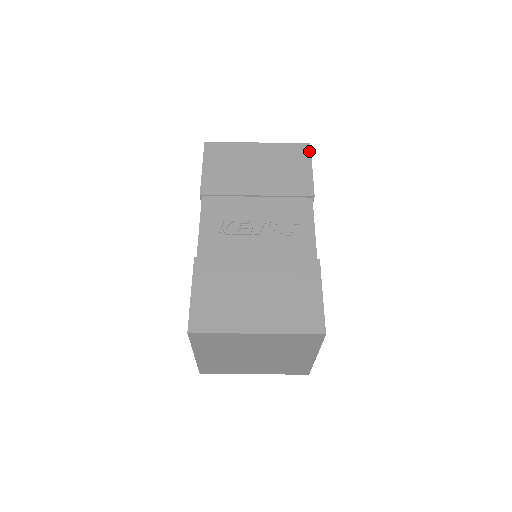
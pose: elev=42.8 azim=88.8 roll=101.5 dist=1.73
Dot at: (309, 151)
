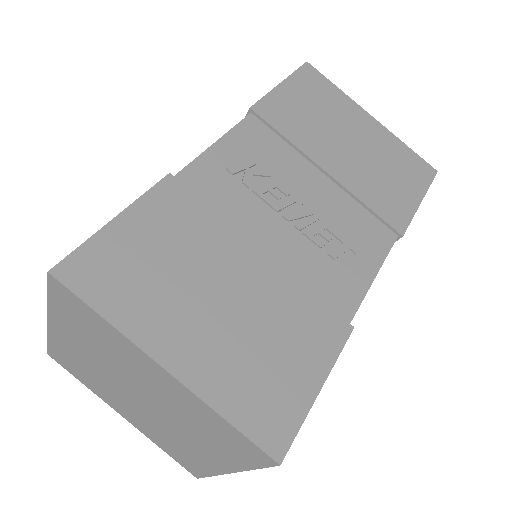
Dot at: (431, 178)
